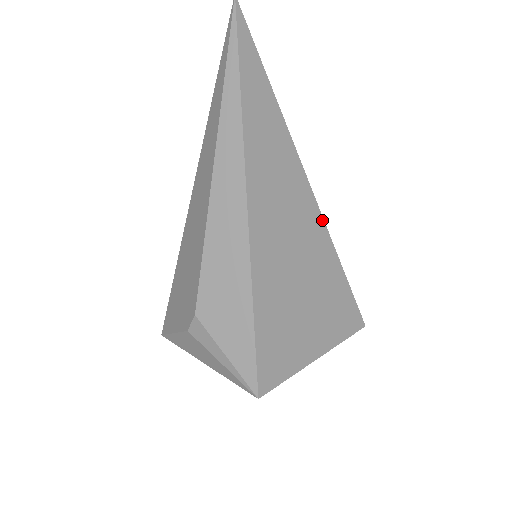
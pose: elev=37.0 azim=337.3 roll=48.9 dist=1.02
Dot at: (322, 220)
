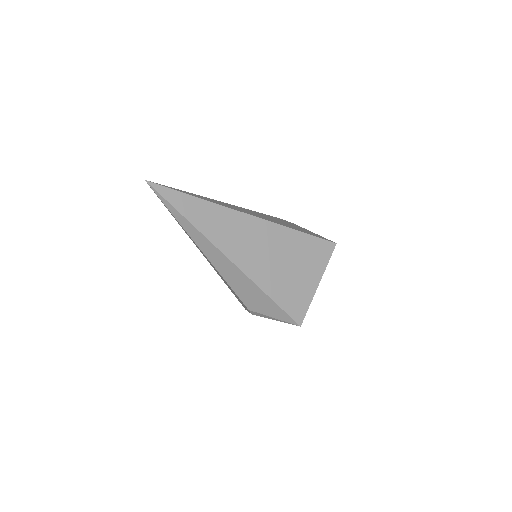
Dot at: (272, 223)
